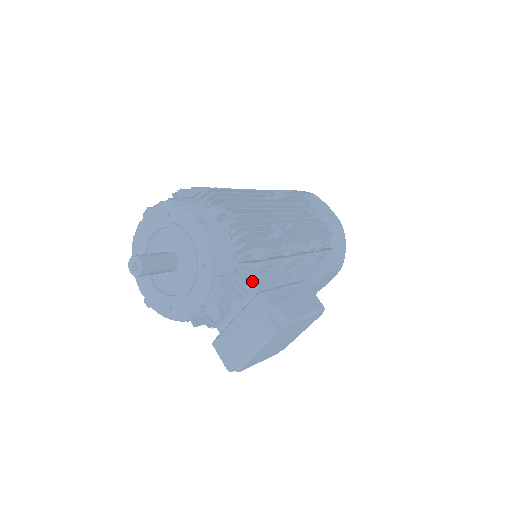
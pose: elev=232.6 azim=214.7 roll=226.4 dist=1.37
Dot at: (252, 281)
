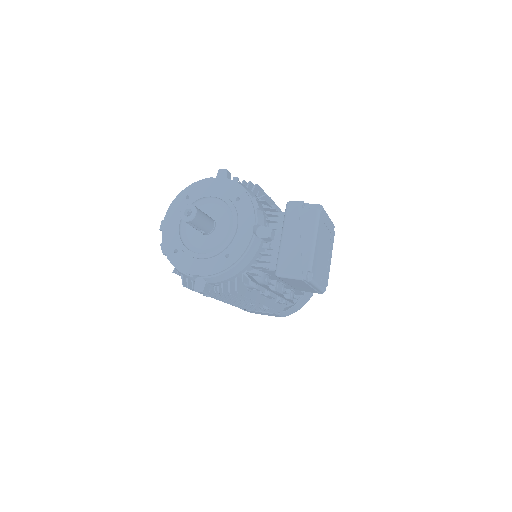
Dot at: (275, 211)
